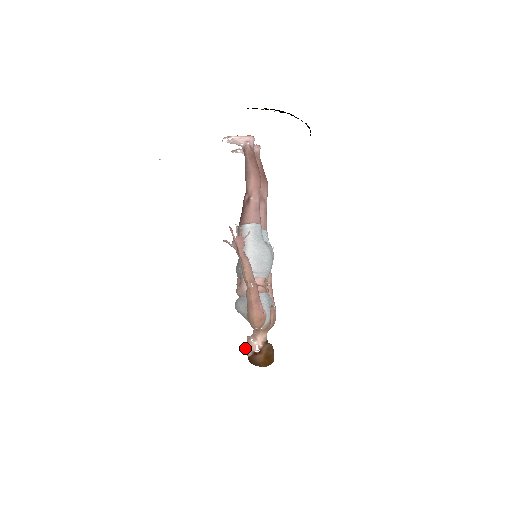
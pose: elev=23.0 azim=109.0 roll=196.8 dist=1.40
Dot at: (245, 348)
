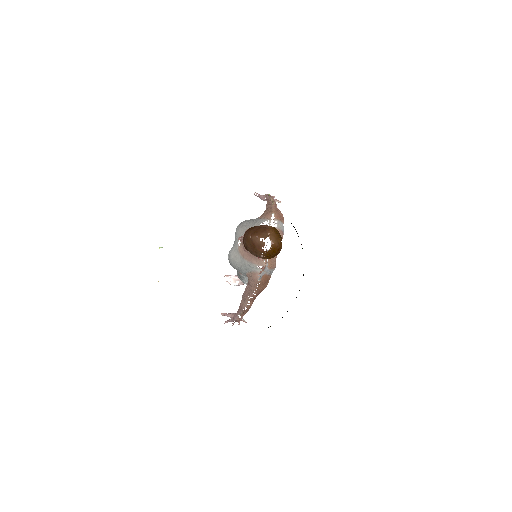
Dot at: (239, 238)
